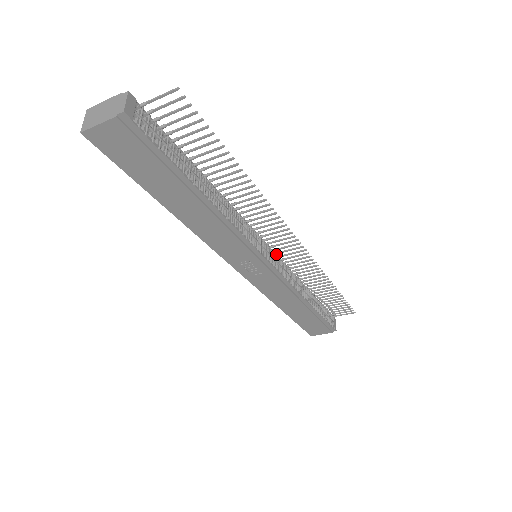
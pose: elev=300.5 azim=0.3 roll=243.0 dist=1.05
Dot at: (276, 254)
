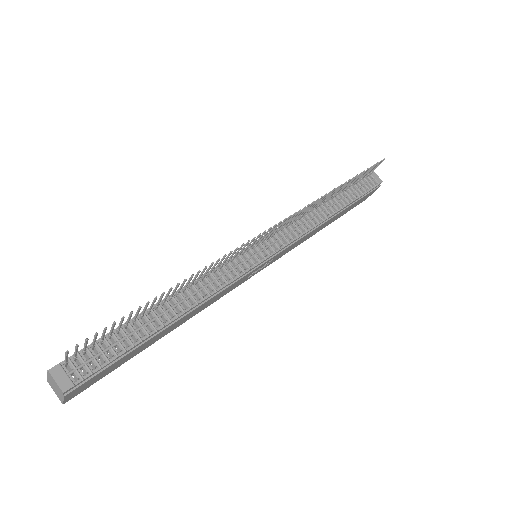
Dot at: (268, 238)
